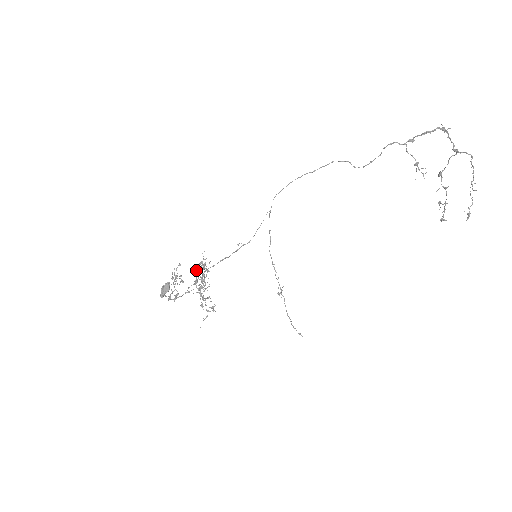
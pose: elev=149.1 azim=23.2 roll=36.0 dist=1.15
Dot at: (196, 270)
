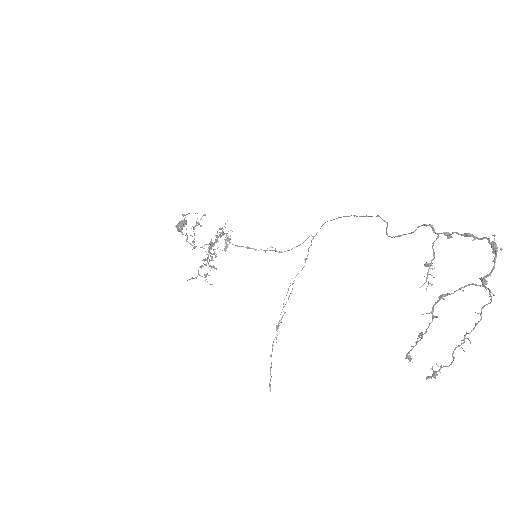
Dot at: (217, 233)
